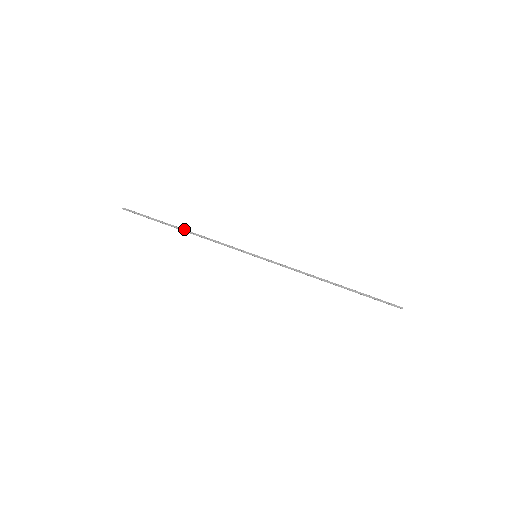
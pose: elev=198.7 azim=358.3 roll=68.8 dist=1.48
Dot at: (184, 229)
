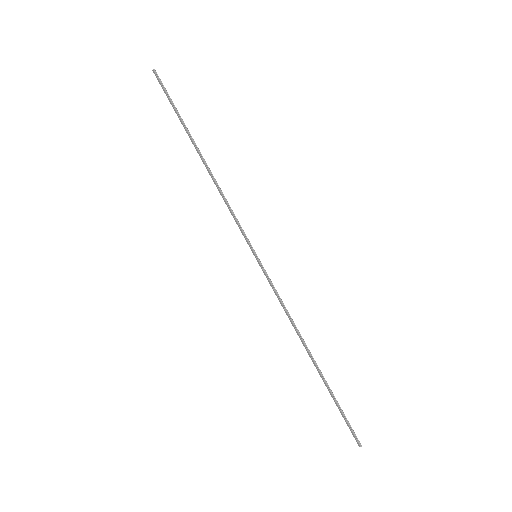
Dot at: (201, 156)
